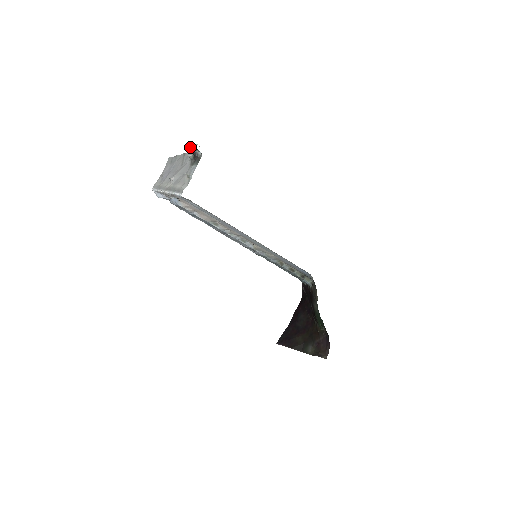
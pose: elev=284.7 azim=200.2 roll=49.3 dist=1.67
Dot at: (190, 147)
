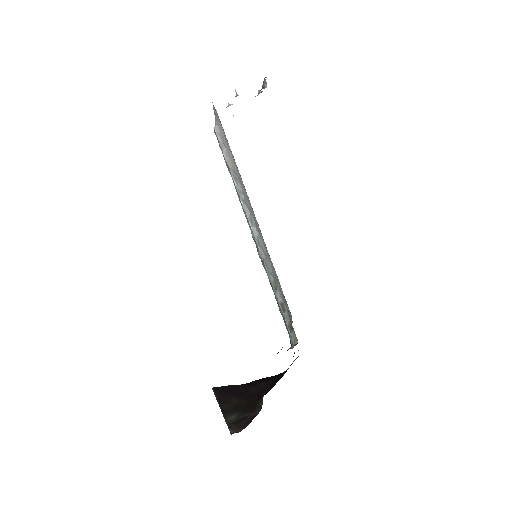
Dot at: occluded
